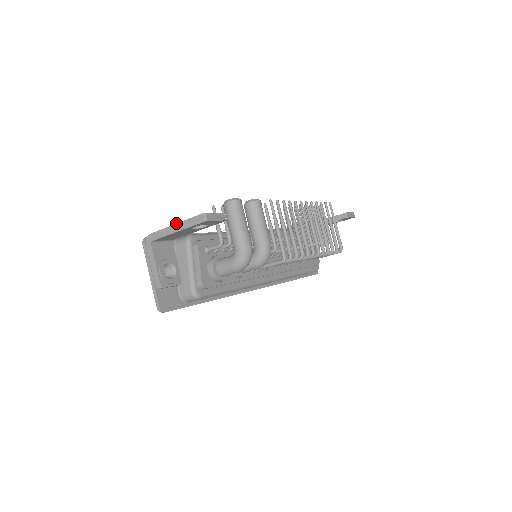
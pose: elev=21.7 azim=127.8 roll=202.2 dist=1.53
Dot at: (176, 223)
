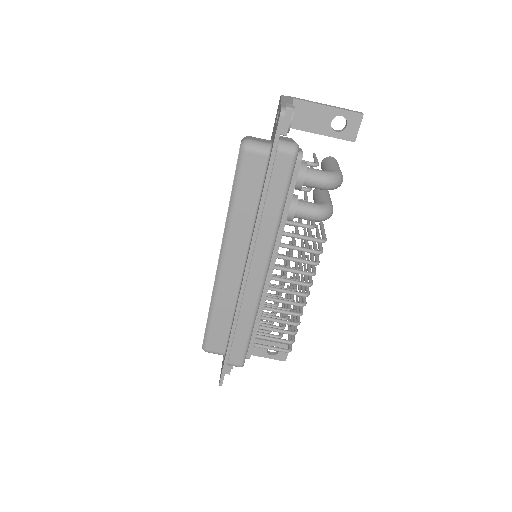
Dot at: (329, 105)
